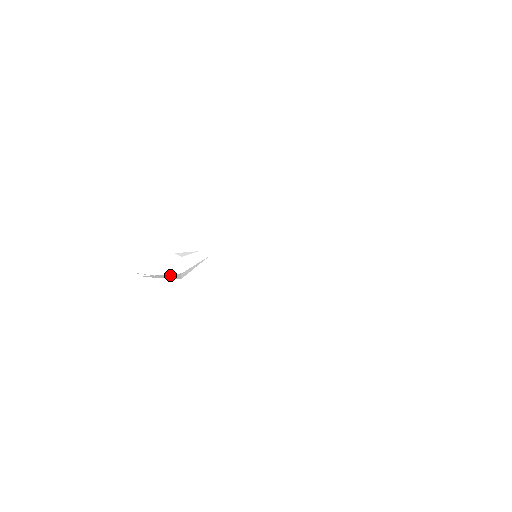
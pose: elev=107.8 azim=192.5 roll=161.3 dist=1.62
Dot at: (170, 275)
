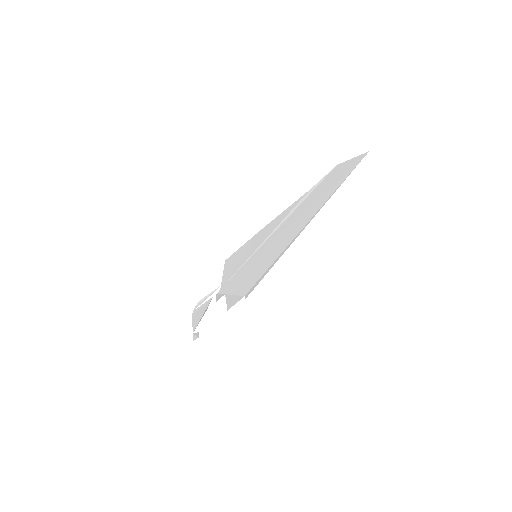
Dot at: (217, 277)
